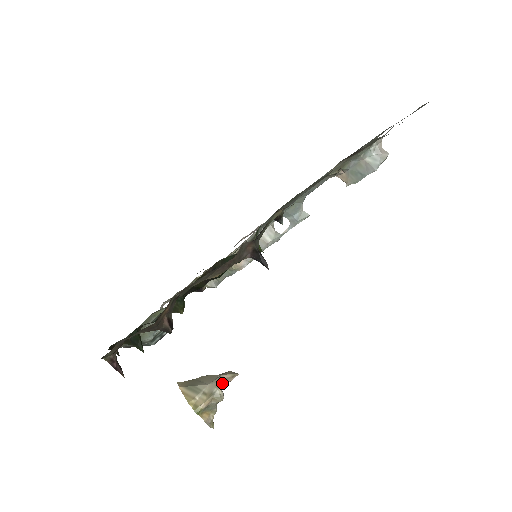
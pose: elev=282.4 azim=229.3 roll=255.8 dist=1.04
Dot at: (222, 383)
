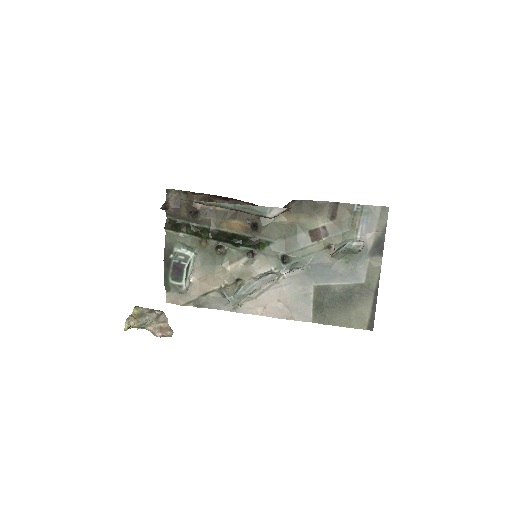
Dot at: (161, 327)
